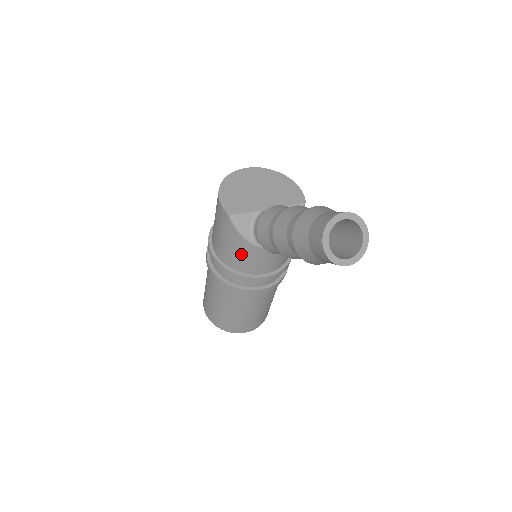
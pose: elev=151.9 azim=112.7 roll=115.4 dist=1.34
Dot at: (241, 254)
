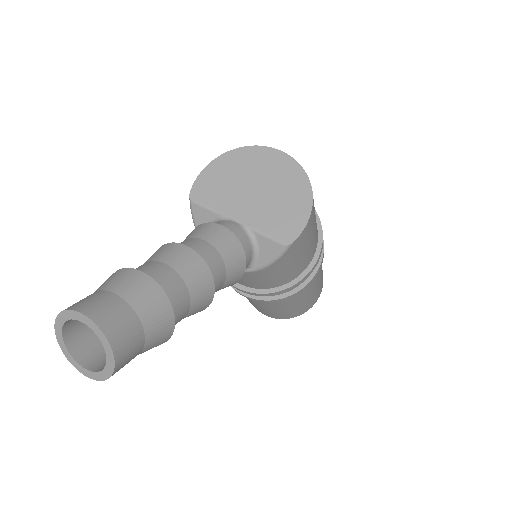
Dot at: occluded
